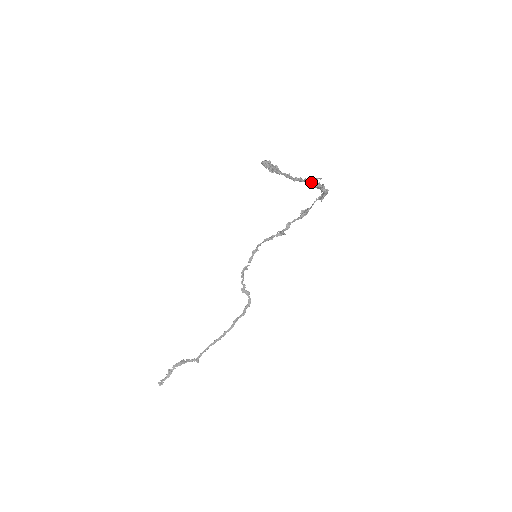
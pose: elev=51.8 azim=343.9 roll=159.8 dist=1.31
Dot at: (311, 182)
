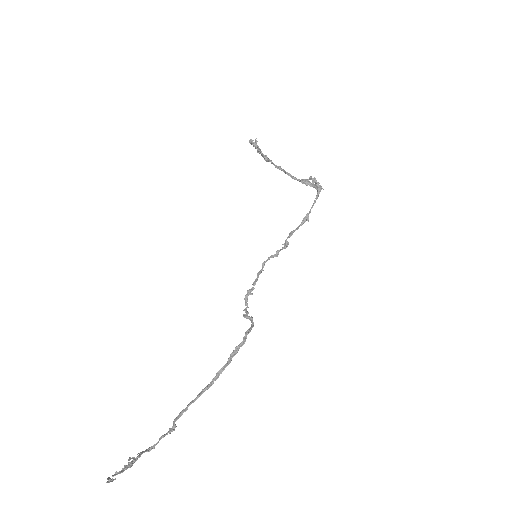
Dot at: (303, 180)
